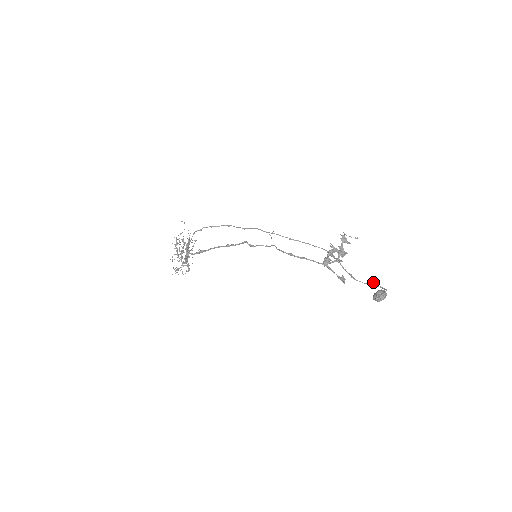
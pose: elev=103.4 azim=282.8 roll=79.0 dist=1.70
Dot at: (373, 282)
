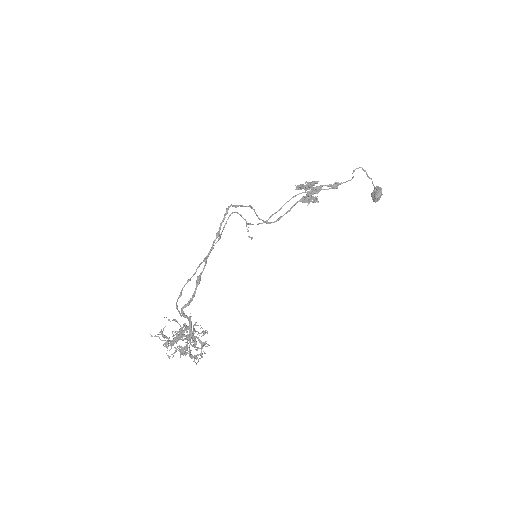
Dot at: (354, 170)
